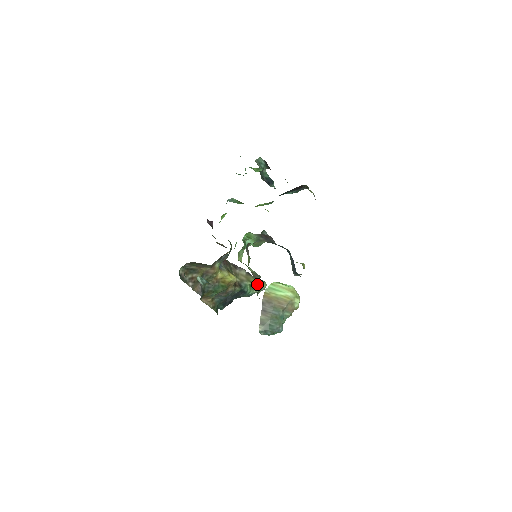
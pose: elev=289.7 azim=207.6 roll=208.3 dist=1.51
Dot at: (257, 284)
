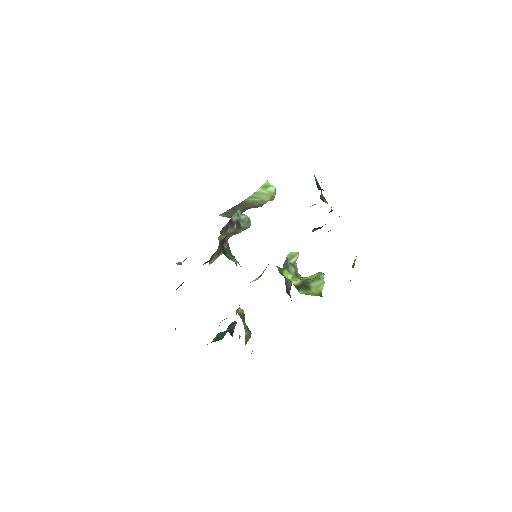
Dot at: (241, 231)
